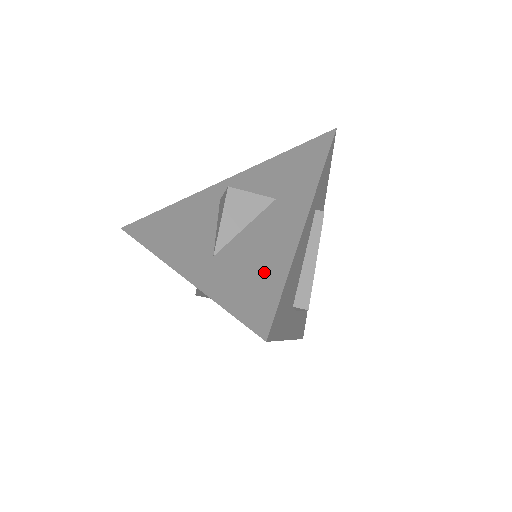
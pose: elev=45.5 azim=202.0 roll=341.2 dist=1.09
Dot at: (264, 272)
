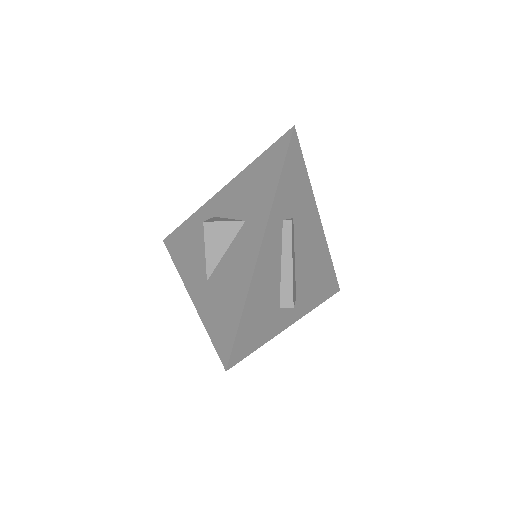
Dot at: (231, 304)
